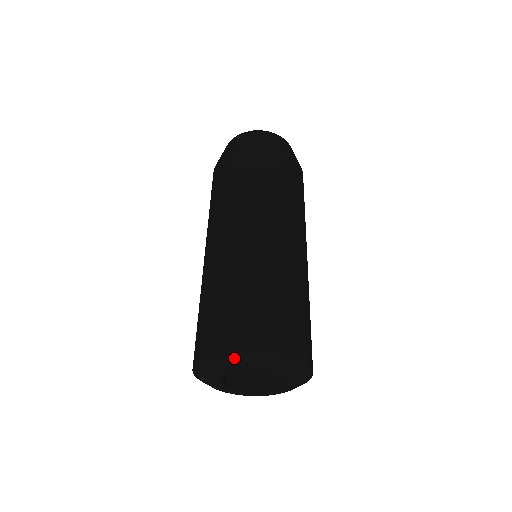
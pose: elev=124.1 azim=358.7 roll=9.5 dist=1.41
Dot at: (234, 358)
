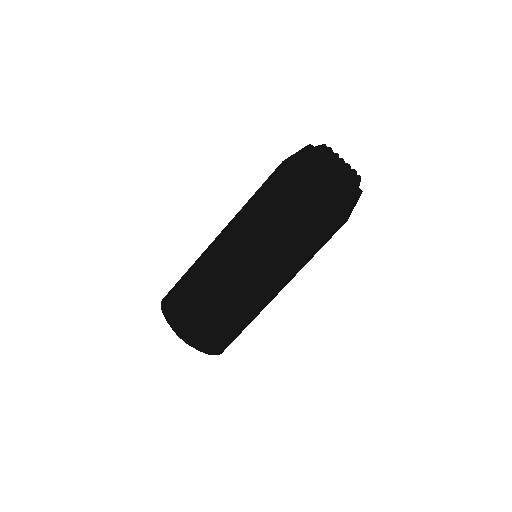
Dot at: occluded
